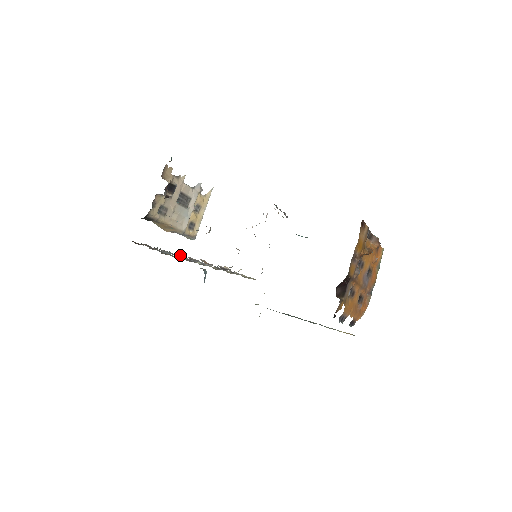
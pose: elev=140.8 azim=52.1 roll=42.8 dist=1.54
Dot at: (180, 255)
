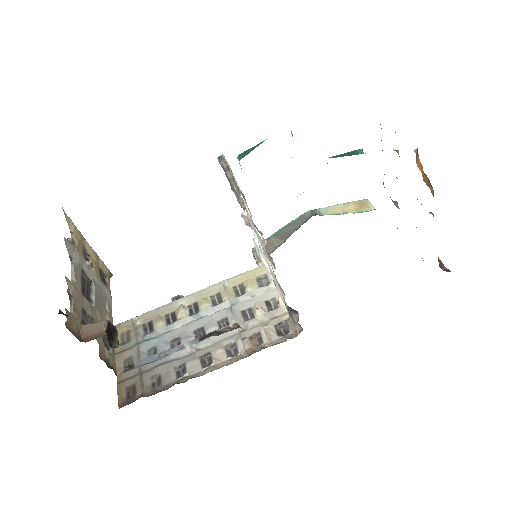
Dot at: (199, 353)
